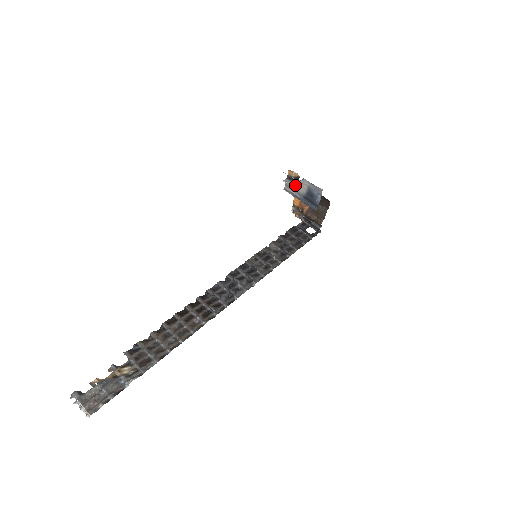
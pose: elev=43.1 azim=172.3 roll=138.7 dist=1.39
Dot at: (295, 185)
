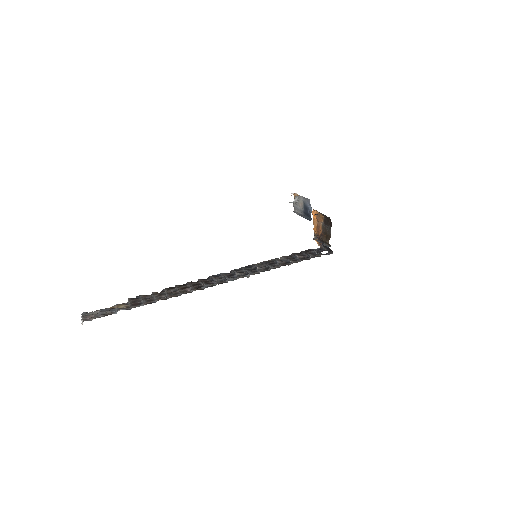
Dot at: (298, 204)
